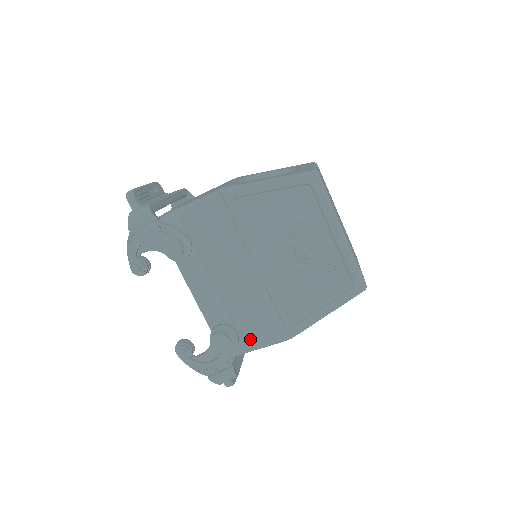
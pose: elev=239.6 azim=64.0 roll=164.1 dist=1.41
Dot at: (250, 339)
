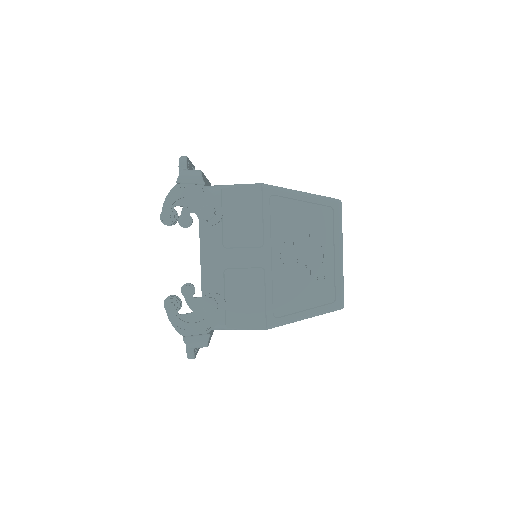
Dot at: (232, 317)
